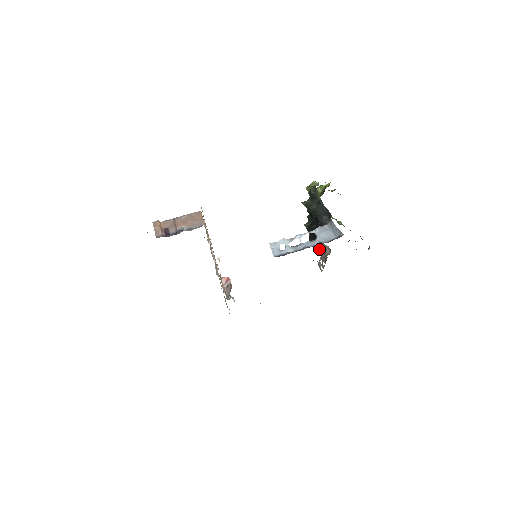
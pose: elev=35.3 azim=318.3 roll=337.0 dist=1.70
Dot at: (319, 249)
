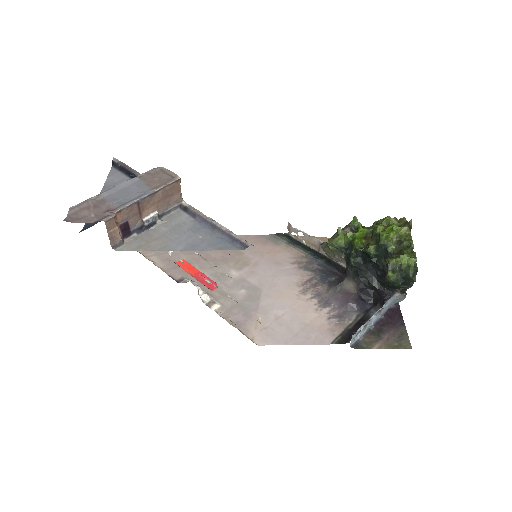
Dot at: (329, 253)
